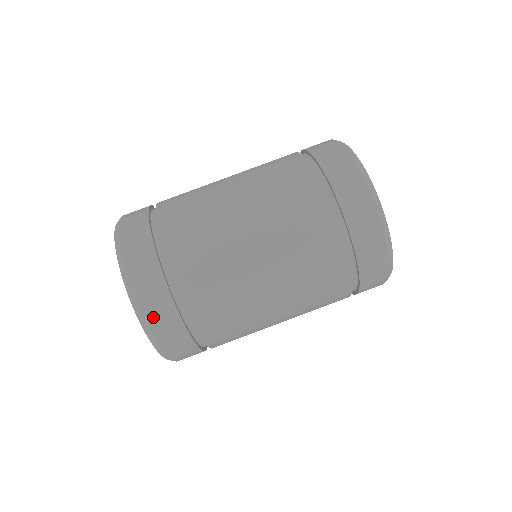
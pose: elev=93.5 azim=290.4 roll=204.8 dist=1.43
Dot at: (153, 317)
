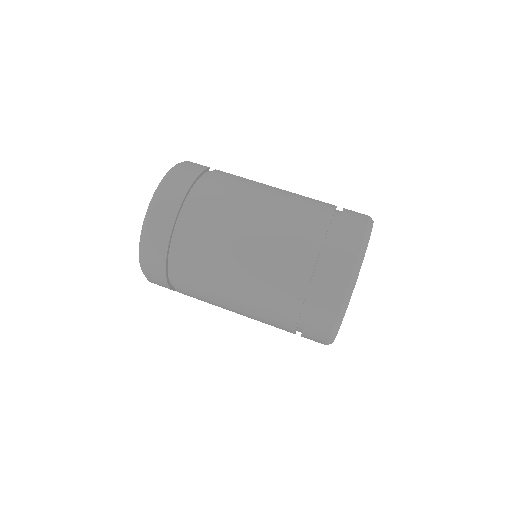
Dot at: (148, 261)
